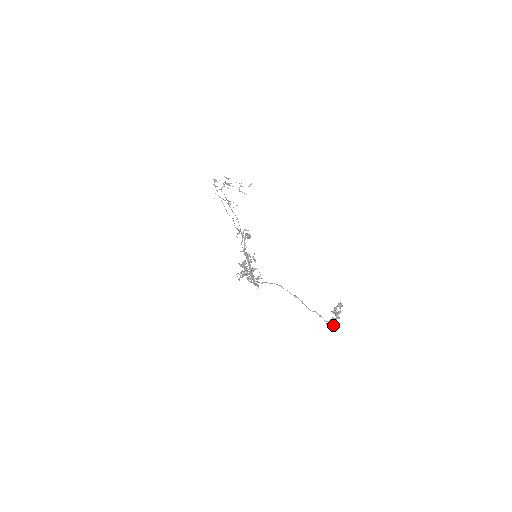
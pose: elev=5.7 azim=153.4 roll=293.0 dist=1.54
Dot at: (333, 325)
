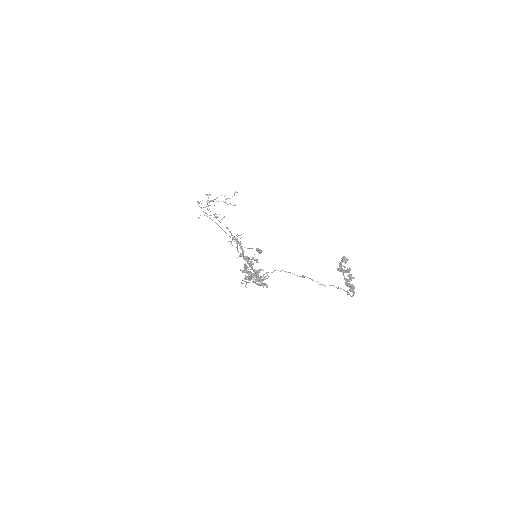
Dot at: (352, 290)
